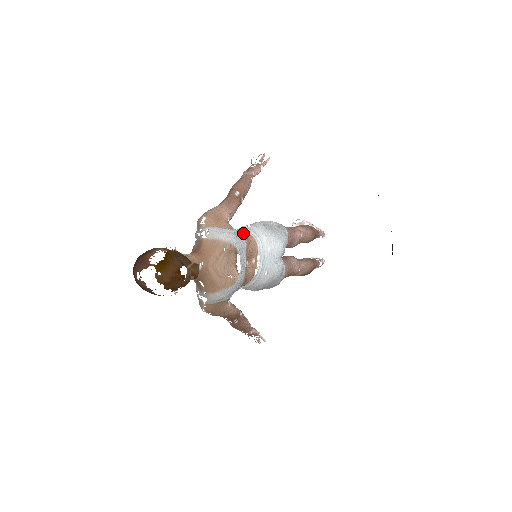
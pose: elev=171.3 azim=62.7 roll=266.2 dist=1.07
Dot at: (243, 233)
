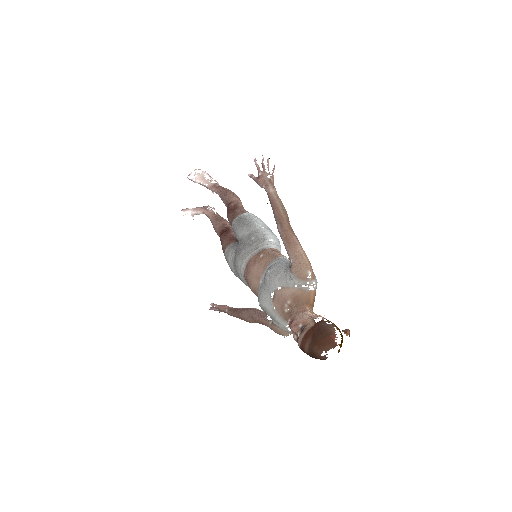
Dot at: (280, 253)
